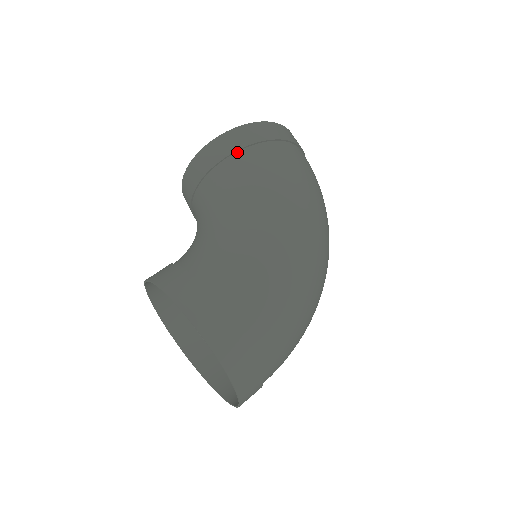
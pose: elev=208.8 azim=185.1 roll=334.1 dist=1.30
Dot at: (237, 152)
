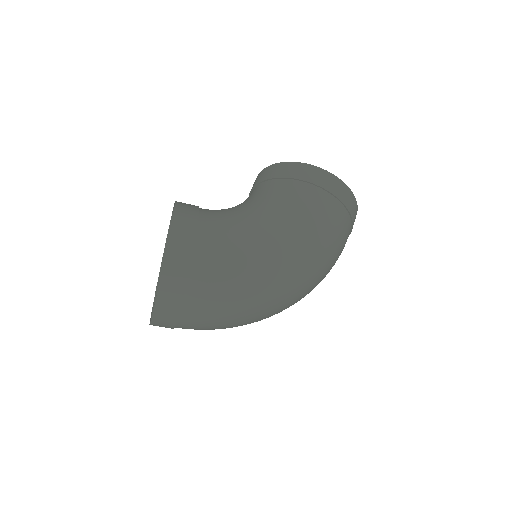
Dot at: (304, 182)
